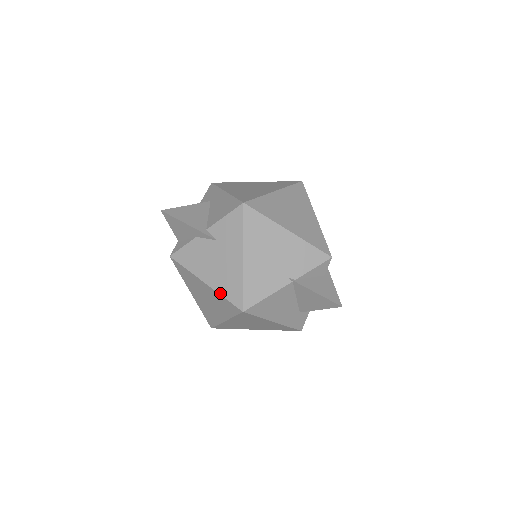
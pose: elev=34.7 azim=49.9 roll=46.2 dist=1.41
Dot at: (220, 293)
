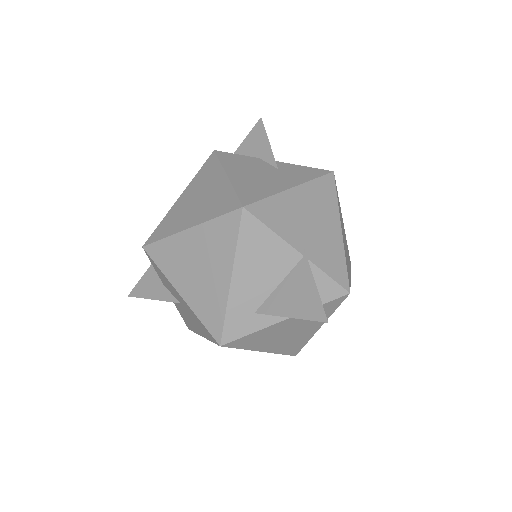
Dot at: (235, 187)
